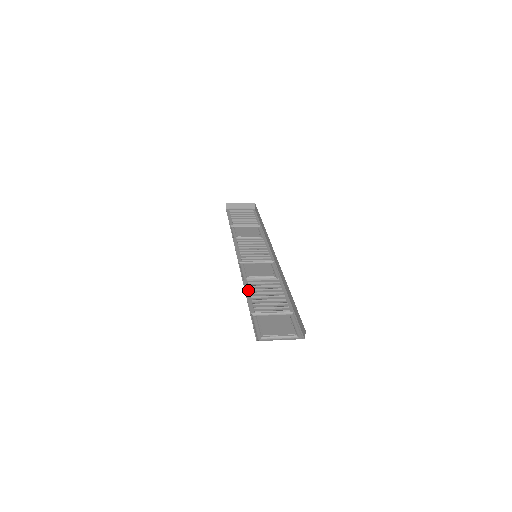
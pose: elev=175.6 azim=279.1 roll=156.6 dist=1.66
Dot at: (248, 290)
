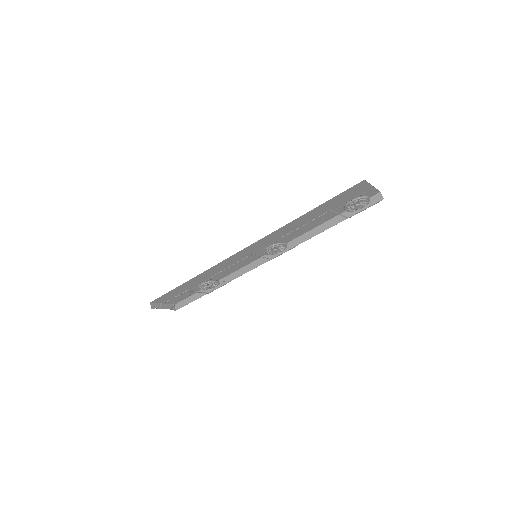
Dot at: (298, 228)
